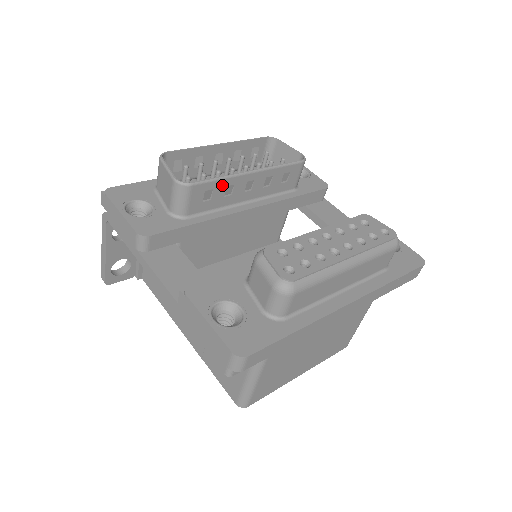
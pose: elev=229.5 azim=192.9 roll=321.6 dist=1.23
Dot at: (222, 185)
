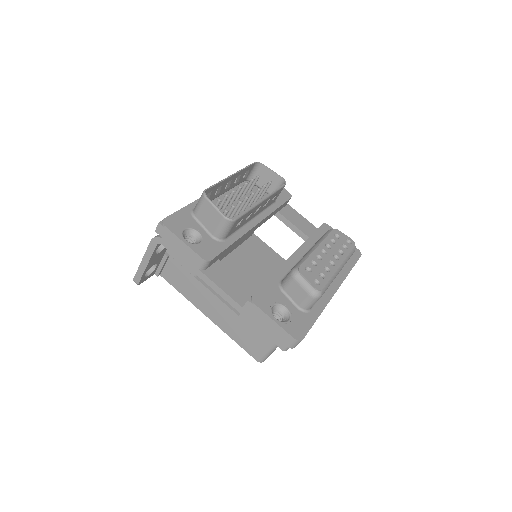
Dot at: (248, 214)
